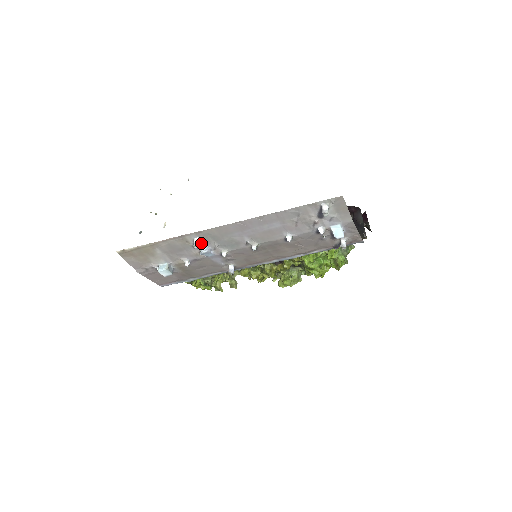
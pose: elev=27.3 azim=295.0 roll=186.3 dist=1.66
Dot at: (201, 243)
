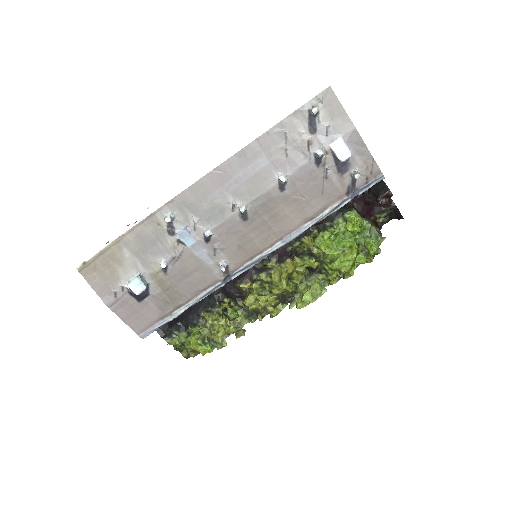
Dot at: (176, 223)
